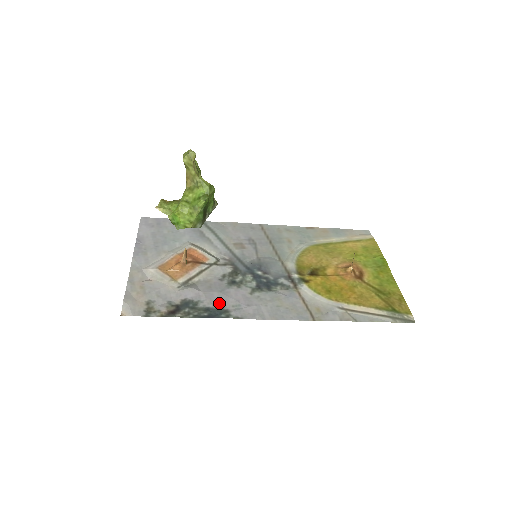
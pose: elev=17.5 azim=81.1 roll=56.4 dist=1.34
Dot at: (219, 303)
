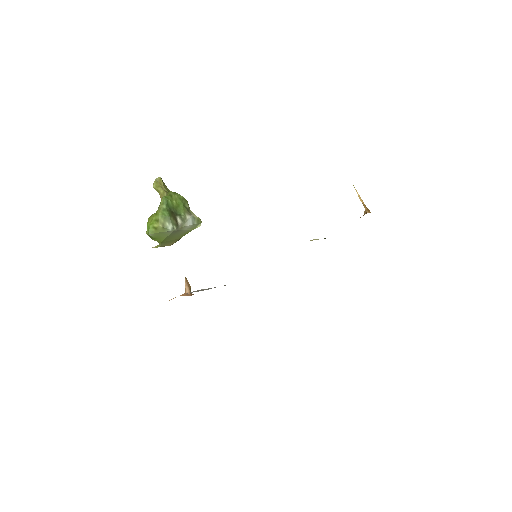
Dot at: occluded
